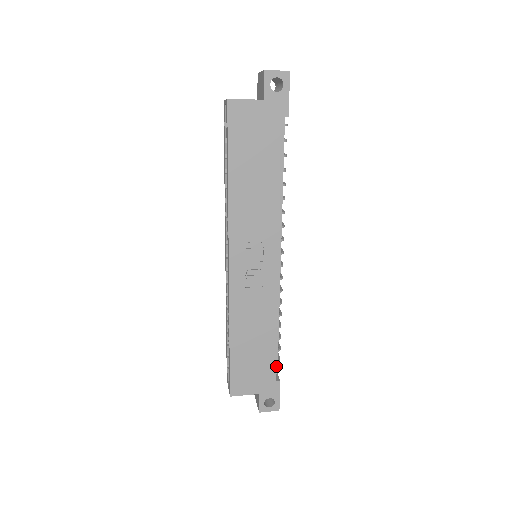
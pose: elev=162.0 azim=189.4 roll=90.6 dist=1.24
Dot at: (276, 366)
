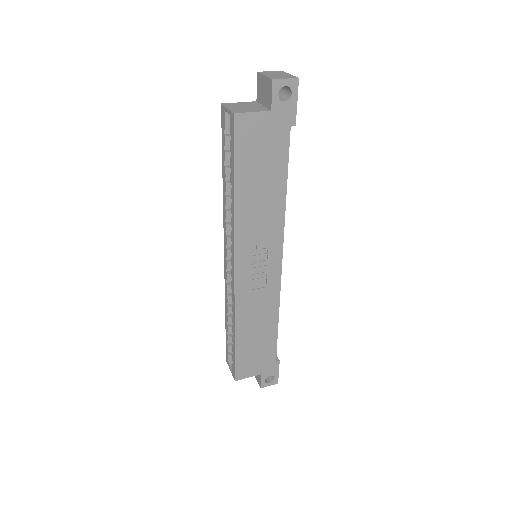
Dot at: (276, 350)
